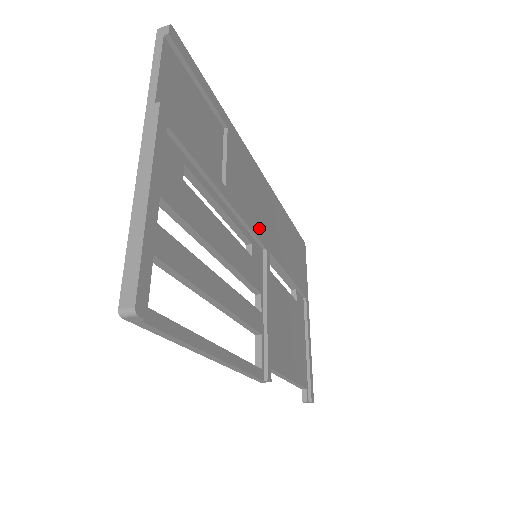
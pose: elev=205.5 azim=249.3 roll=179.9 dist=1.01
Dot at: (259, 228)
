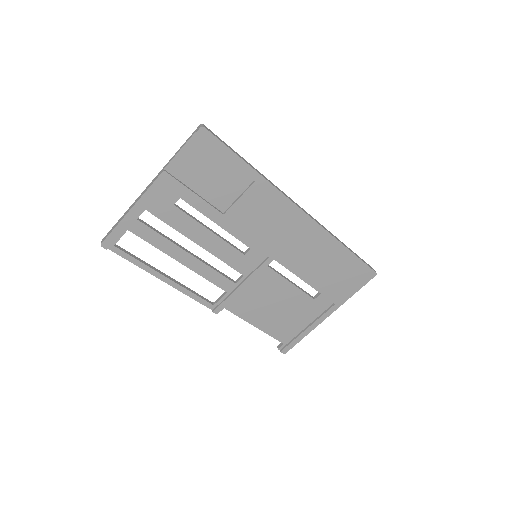
Dot at: (266, 244)
